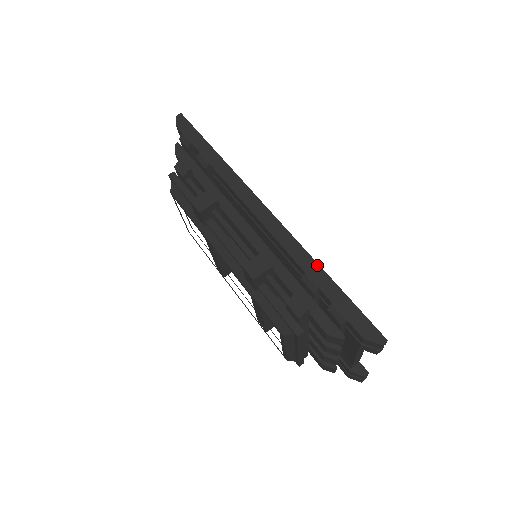
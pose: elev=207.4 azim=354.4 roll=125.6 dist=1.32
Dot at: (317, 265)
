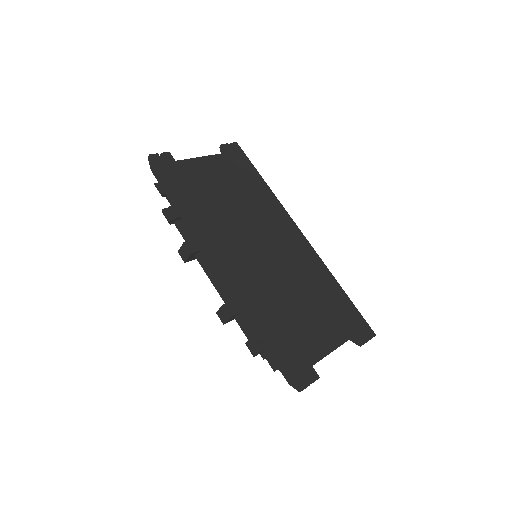
Dot at: (256, 321)
